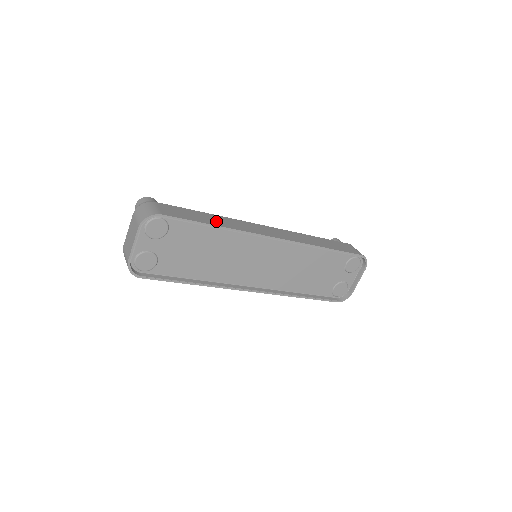
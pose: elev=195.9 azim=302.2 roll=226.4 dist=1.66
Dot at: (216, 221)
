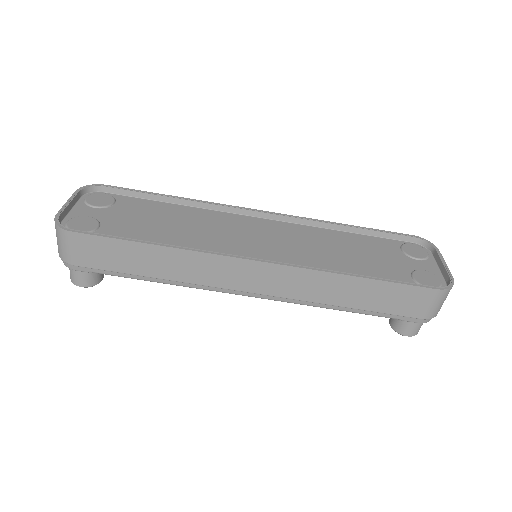
Dot at: occluded
